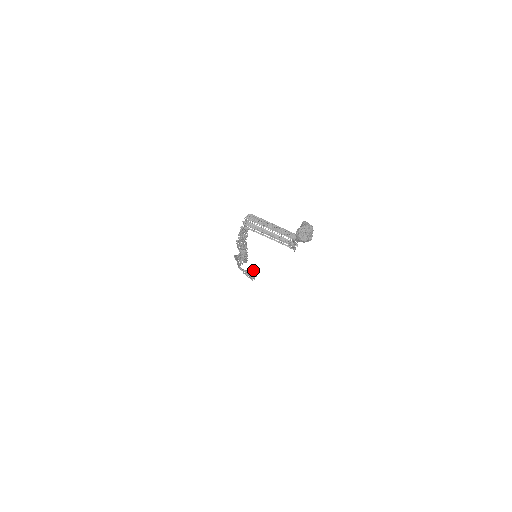
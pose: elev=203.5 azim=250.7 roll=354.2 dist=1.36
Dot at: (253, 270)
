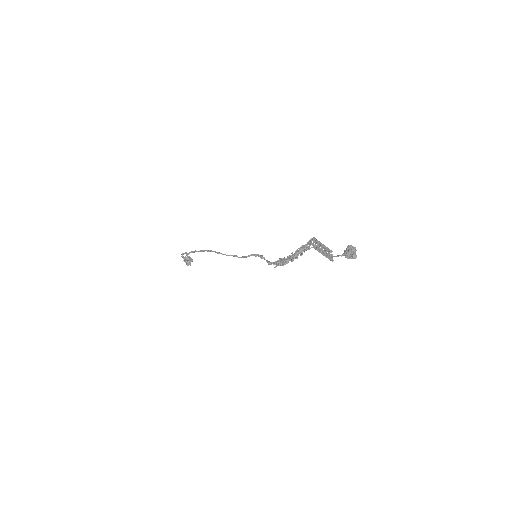
Dot at: (189, 257)
